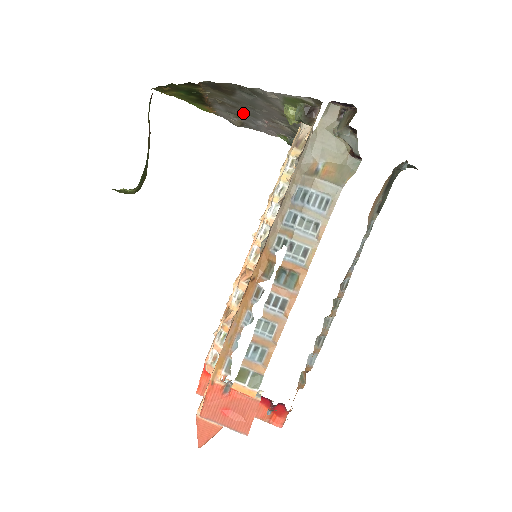
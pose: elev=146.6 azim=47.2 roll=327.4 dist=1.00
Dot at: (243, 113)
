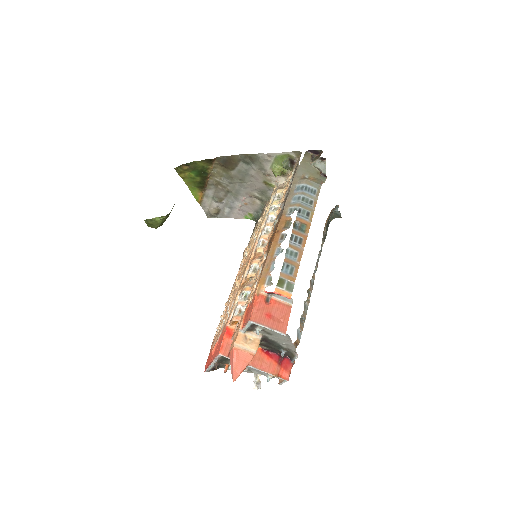
Dot at: (227, 195)
